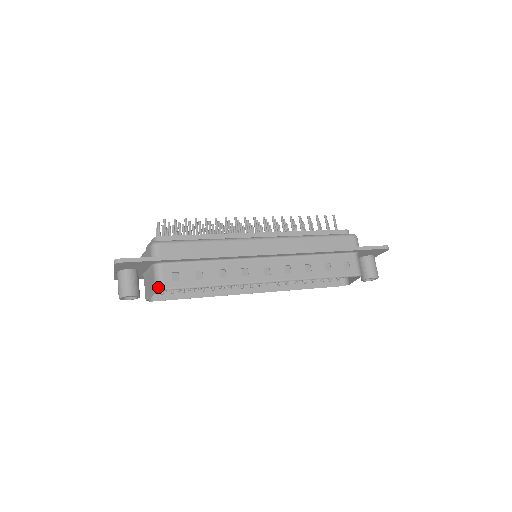
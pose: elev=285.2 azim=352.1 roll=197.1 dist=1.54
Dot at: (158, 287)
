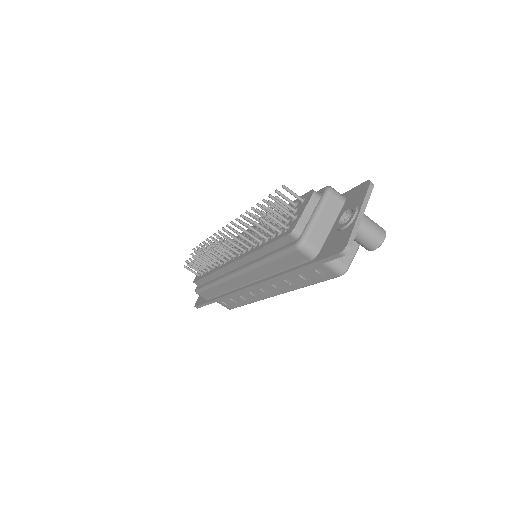
Dot at: (227, 308)
